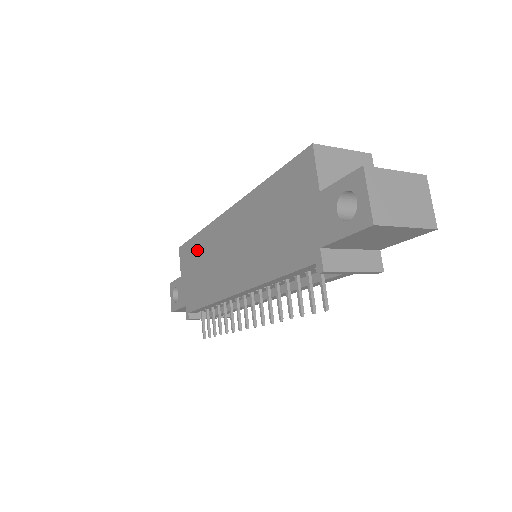
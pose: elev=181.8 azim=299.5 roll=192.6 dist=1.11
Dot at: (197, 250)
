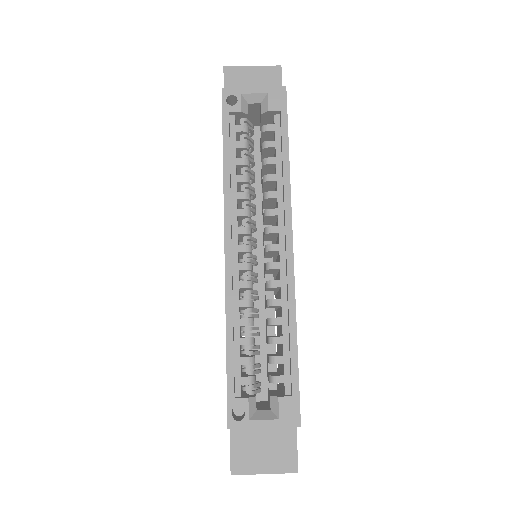
Dot at: occluded
